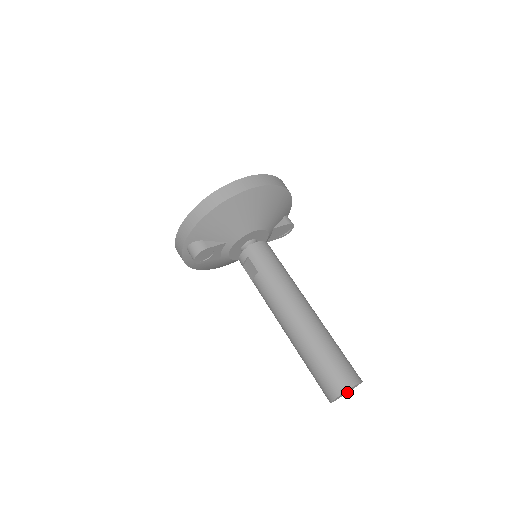
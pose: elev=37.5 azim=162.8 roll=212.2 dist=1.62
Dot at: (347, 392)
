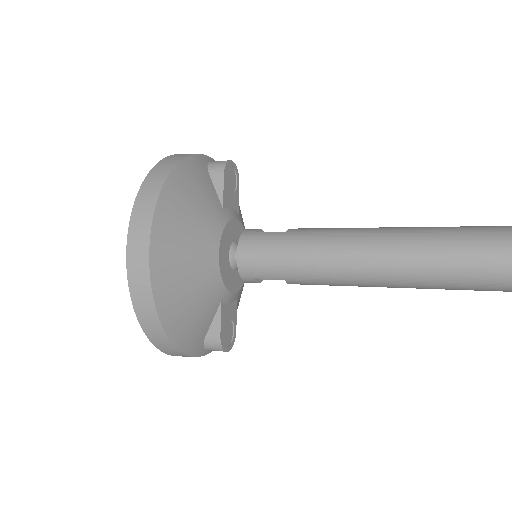
Dot at: out of frame
